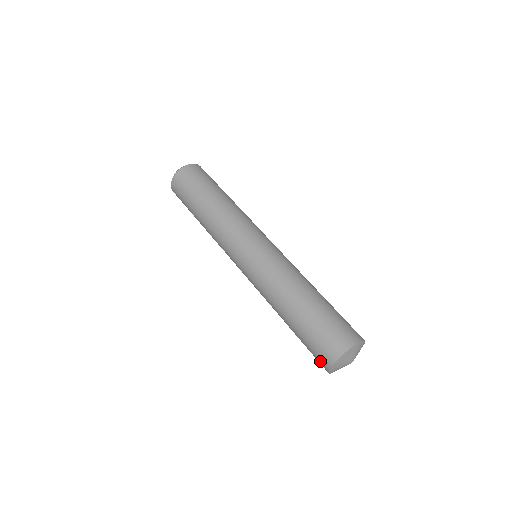
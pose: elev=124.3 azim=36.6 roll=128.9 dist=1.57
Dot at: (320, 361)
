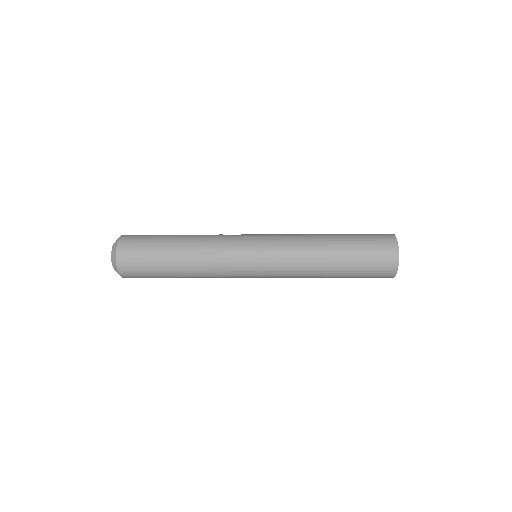
Dot at: (387, 249)
